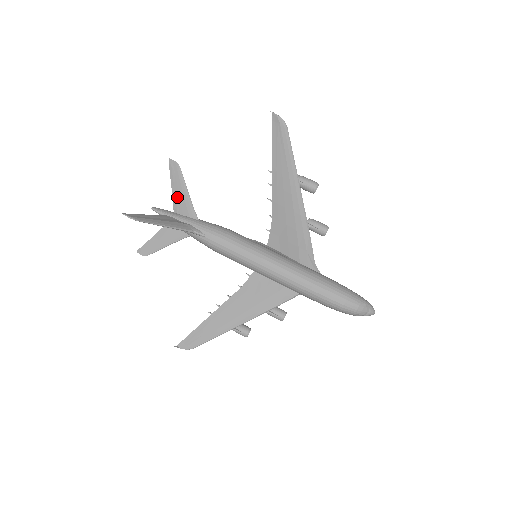
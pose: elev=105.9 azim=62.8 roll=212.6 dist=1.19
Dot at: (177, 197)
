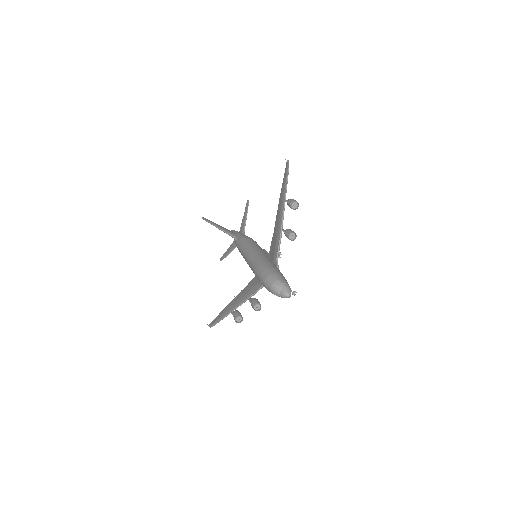
Dot at: (242, 222)
